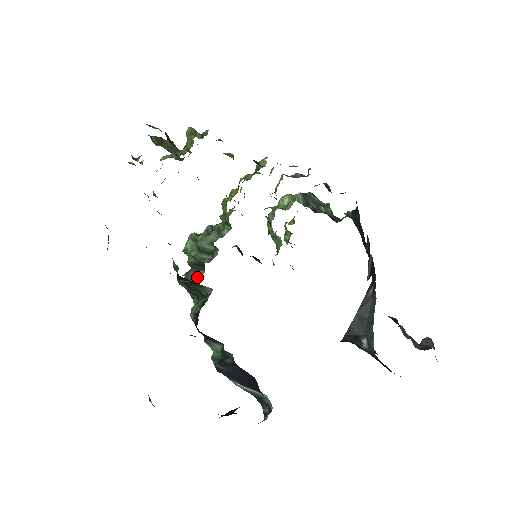
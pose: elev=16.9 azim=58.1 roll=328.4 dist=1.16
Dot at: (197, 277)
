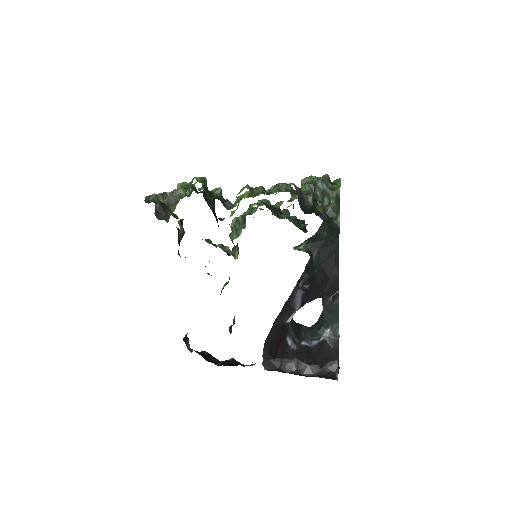
Dot at: (237, 254)
